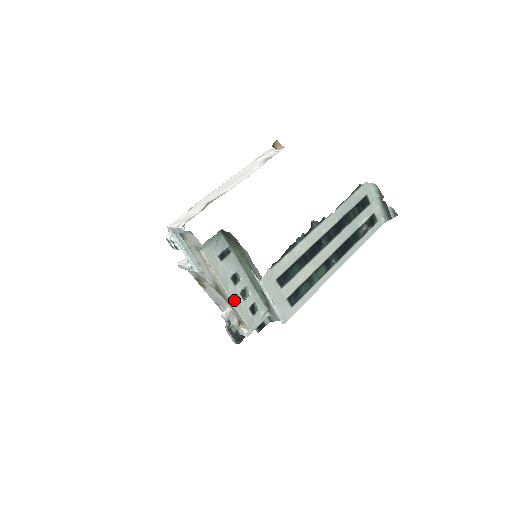
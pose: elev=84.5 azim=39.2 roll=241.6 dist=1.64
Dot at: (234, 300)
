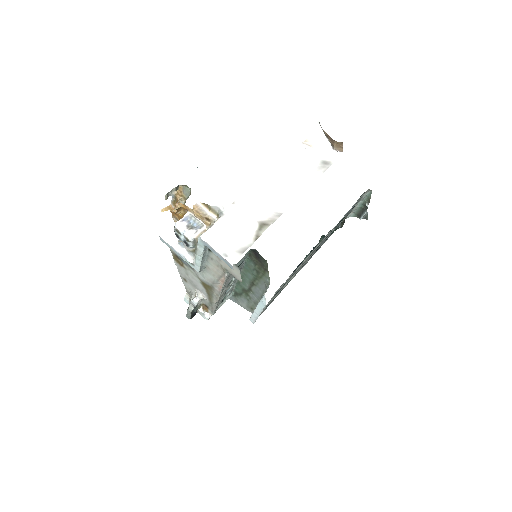
Dot at: (219, 299)
